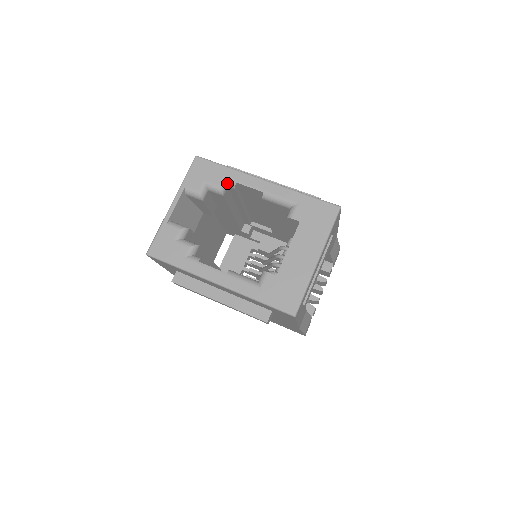
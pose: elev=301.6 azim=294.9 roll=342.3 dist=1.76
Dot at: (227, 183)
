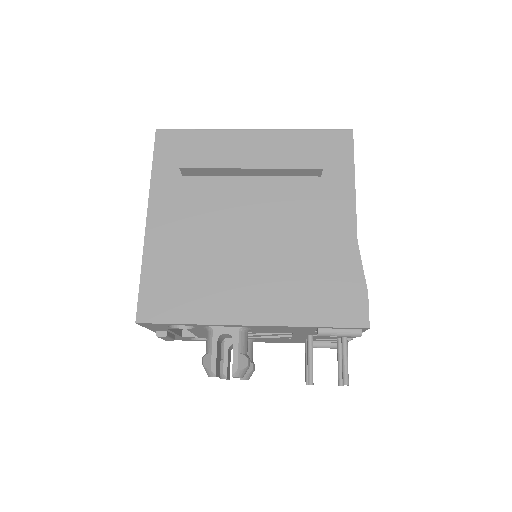
Dot at: occluded
